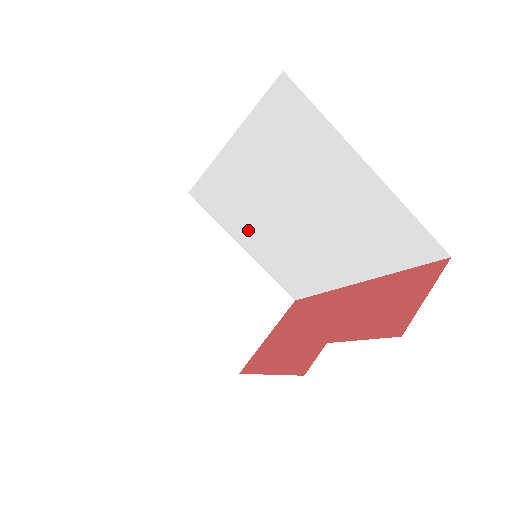
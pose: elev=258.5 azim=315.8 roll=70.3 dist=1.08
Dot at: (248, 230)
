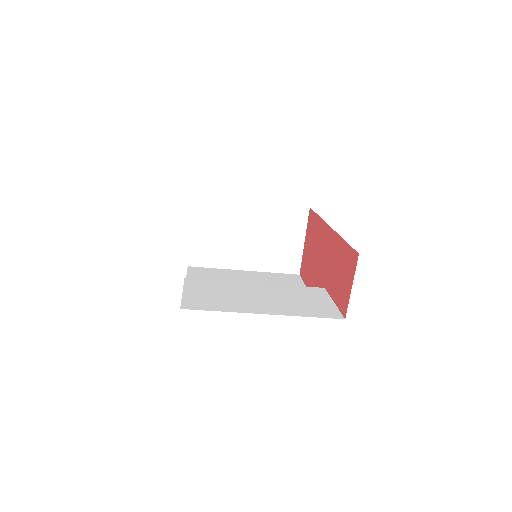
Dot at: occluded
